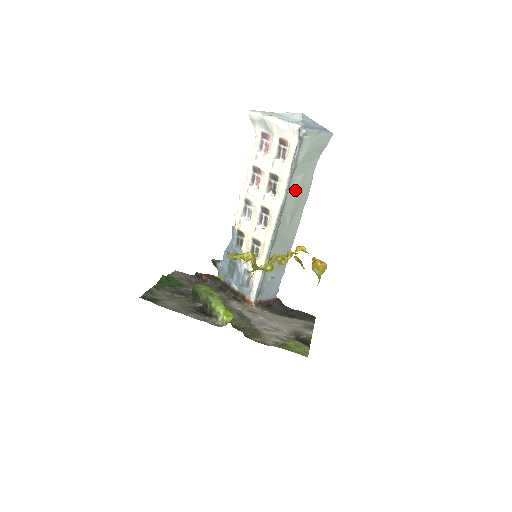
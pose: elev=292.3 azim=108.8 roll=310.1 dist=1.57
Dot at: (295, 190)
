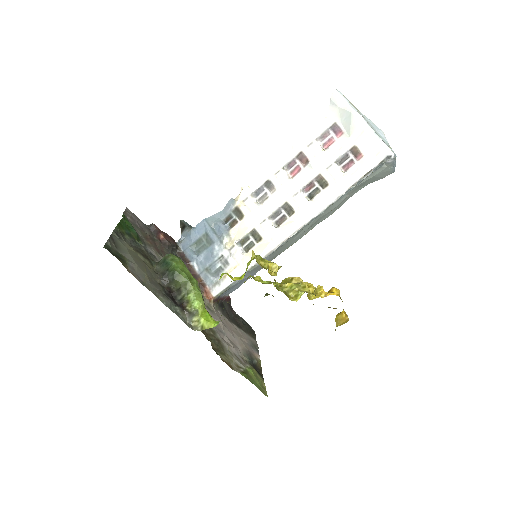
Dot at: (332, 207)
